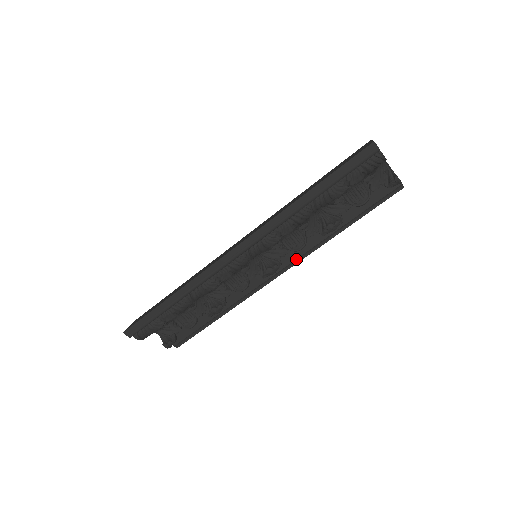
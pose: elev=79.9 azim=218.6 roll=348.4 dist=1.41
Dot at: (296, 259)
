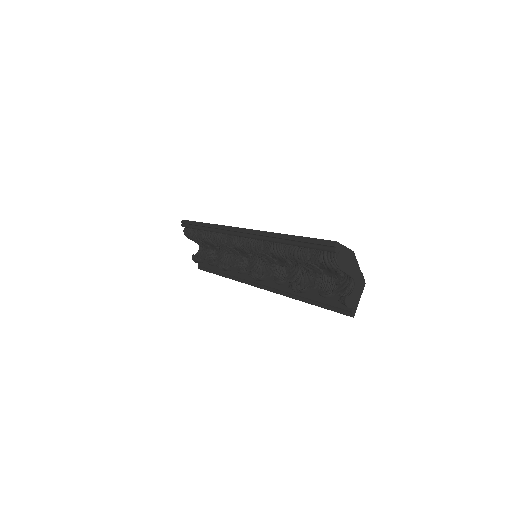
Dot at: (271, 287)
